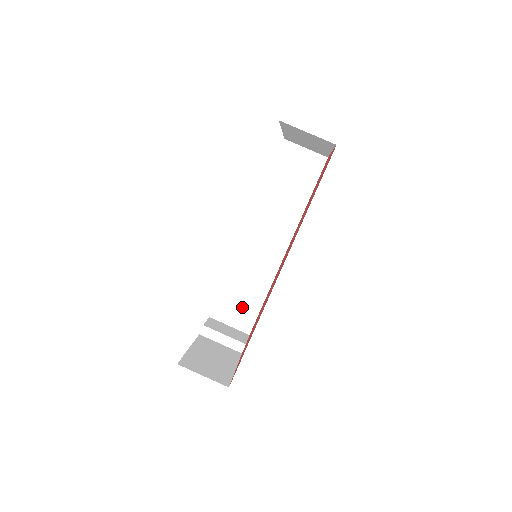
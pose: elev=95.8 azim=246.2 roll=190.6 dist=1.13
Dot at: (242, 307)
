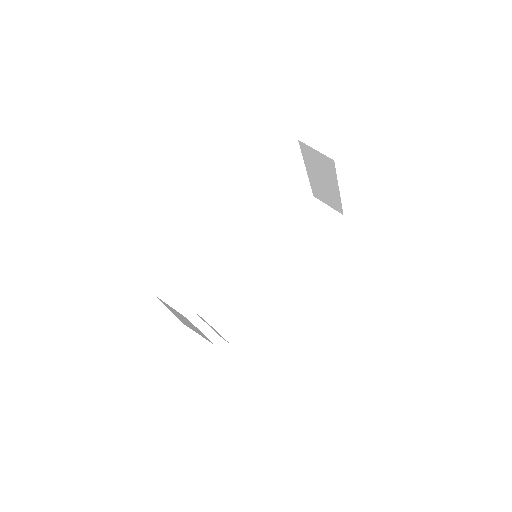
Dot at: (233, 317)
